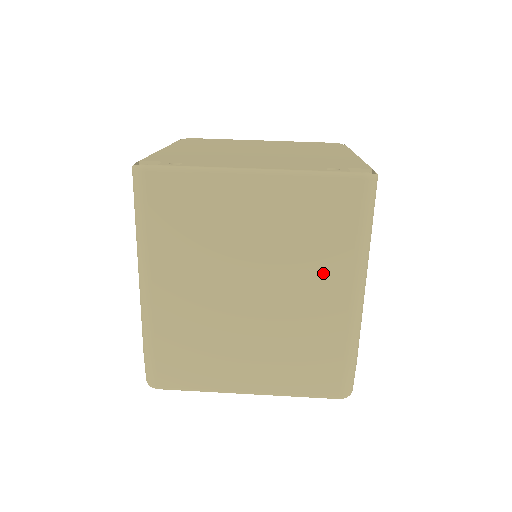
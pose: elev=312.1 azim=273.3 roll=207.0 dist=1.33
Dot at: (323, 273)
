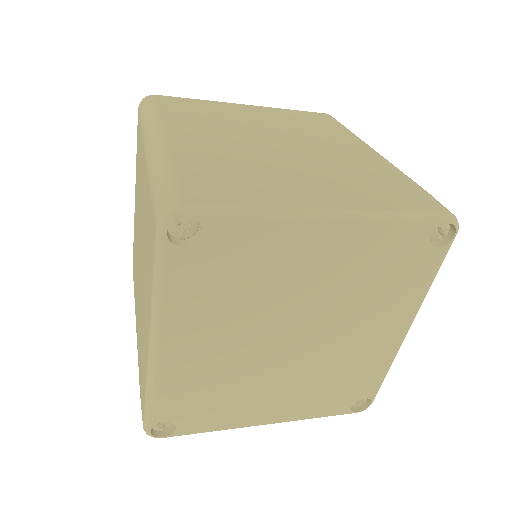
Dot at: (337, 140)
